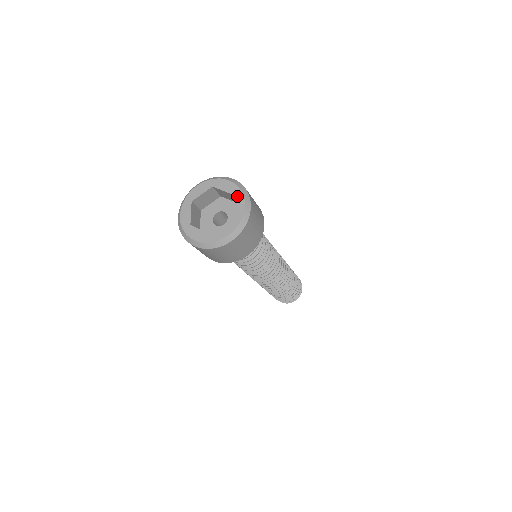
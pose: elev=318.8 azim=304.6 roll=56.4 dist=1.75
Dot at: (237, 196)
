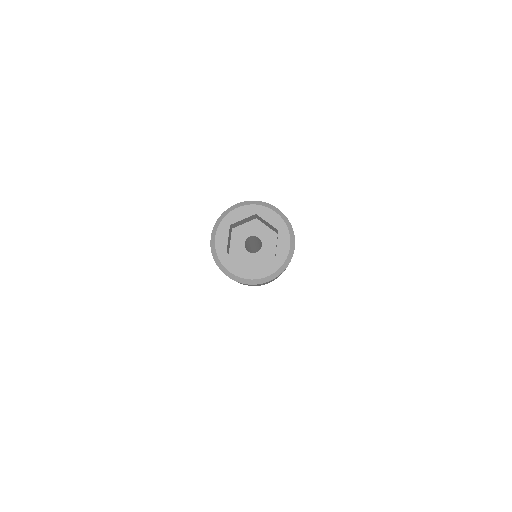
Dot at: (283, 233)
